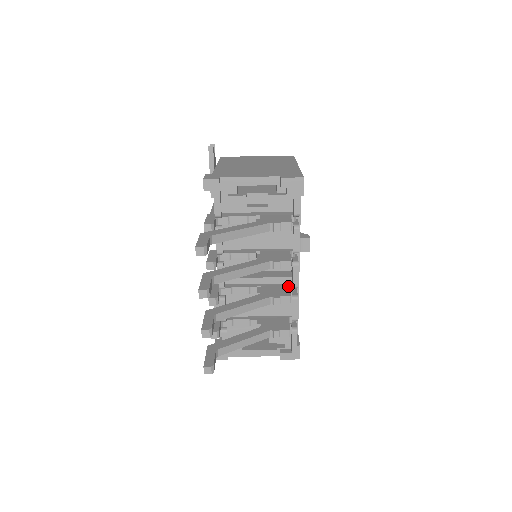
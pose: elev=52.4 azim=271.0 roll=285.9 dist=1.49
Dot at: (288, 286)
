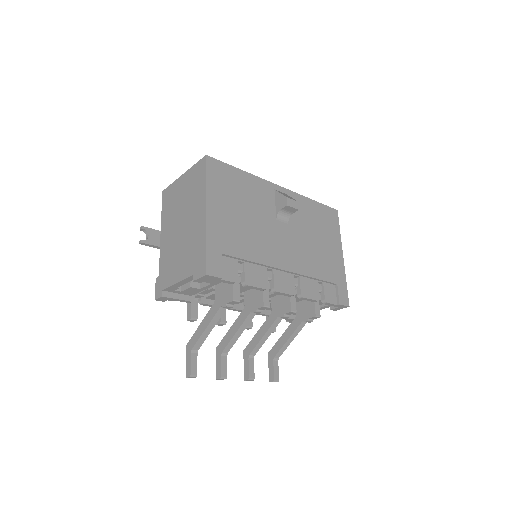
Dot at: occluded
